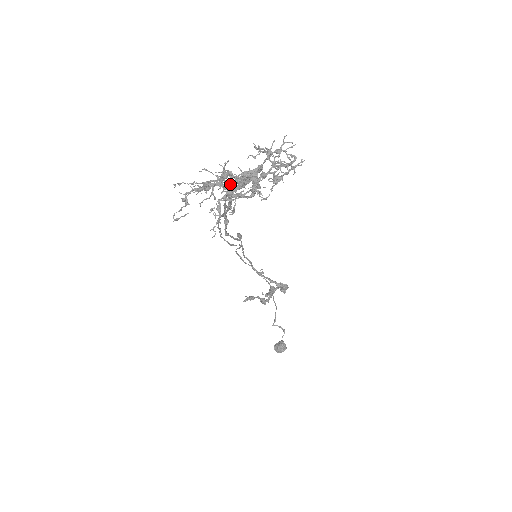
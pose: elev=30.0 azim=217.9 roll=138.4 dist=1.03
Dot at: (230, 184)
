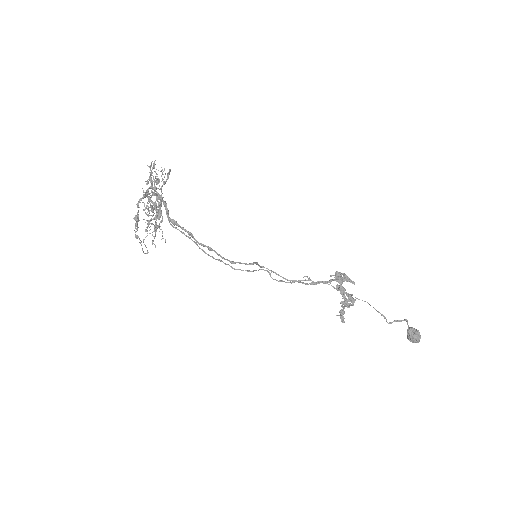
Dot at: (138, 205)
